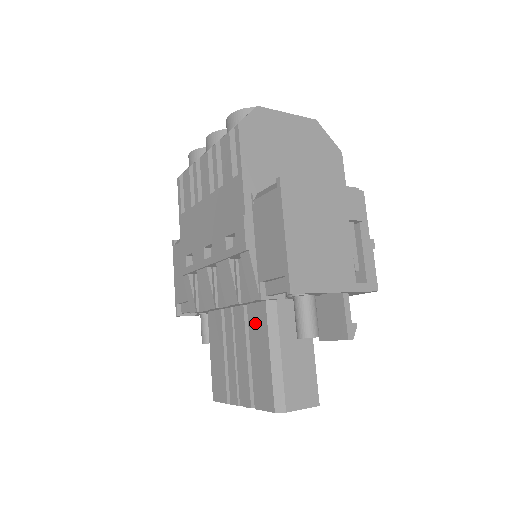
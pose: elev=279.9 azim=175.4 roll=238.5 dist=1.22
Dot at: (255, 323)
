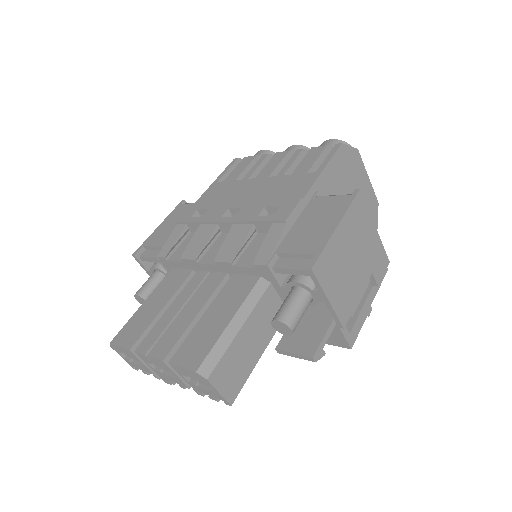
Dot at: (232, 290)
